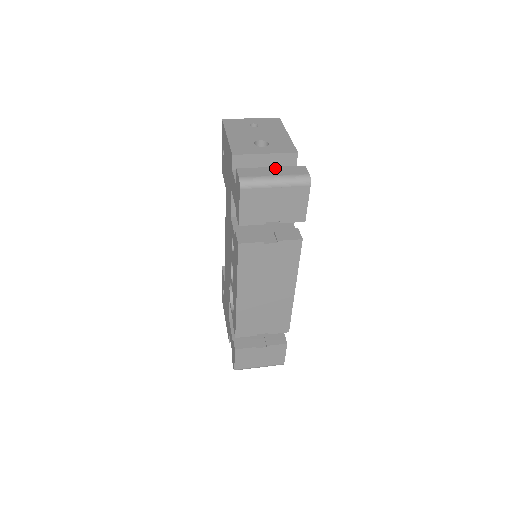
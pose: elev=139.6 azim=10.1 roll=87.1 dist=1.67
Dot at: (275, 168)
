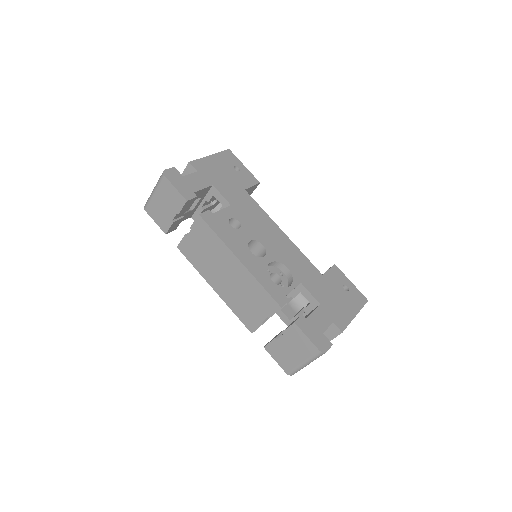
Dot at: occluded
